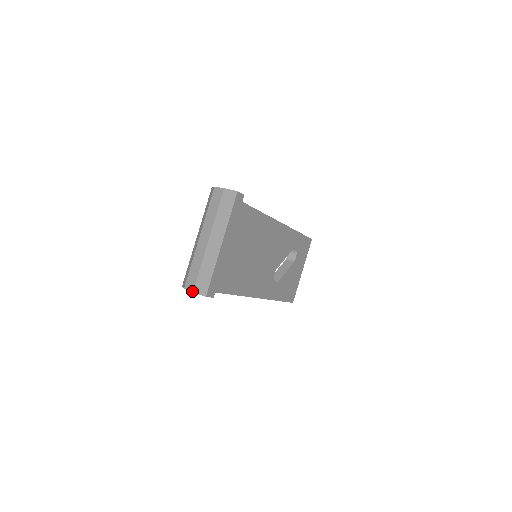
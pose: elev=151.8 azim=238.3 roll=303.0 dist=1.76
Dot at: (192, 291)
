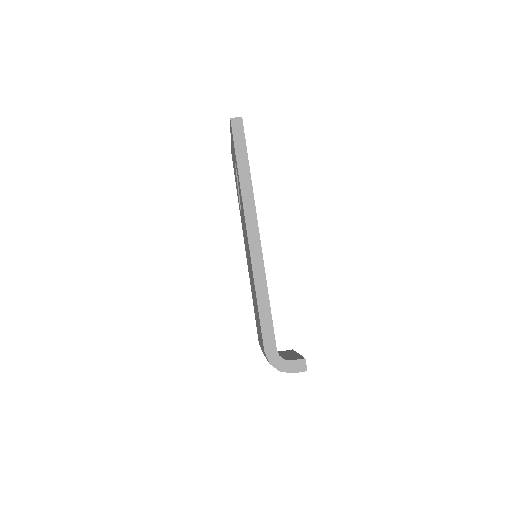
Dot at: occluded
